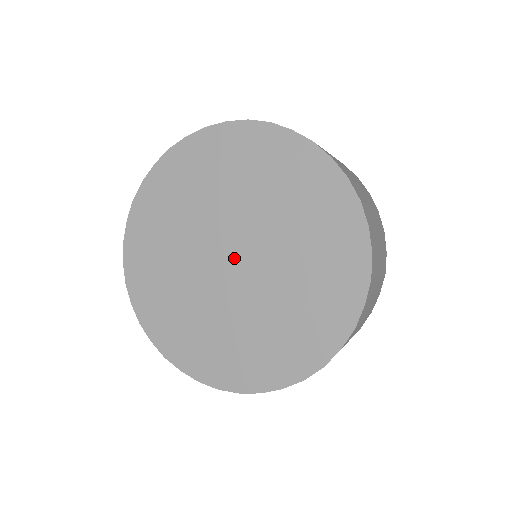
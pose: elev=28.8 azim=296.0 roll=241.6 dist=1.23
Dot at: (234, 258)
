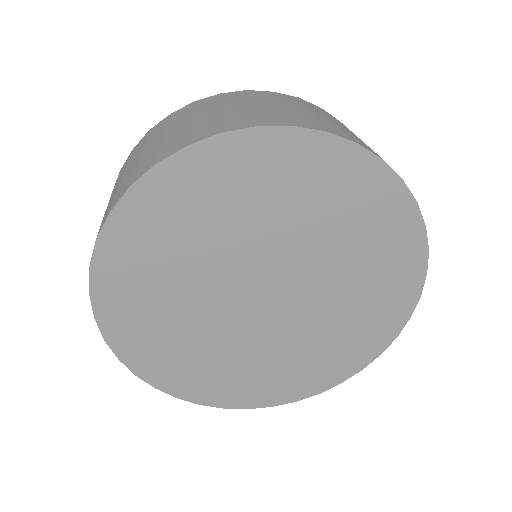
Dot at: occluded
